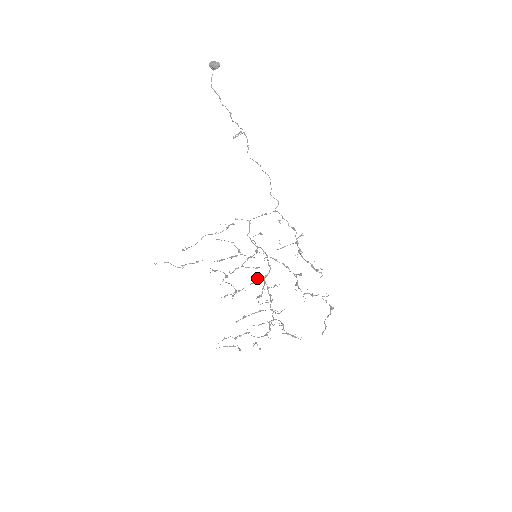
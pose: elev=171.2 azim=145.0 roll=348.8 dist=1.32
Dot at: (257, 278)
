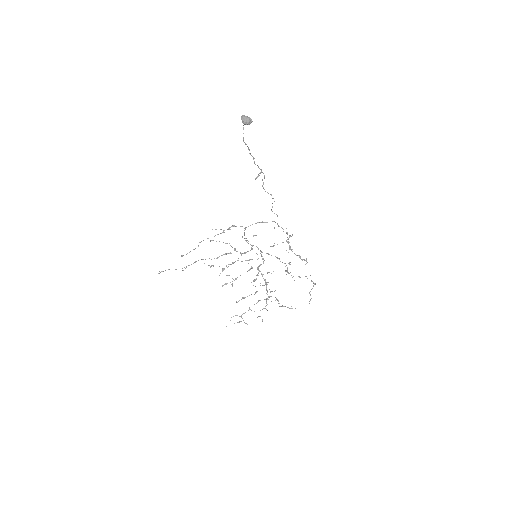
Dot at: (251, 268)
